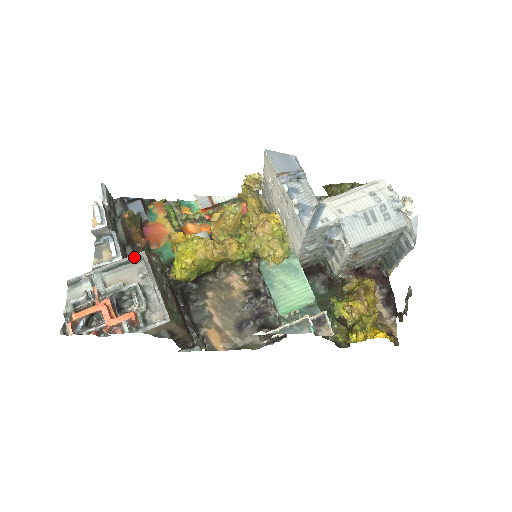
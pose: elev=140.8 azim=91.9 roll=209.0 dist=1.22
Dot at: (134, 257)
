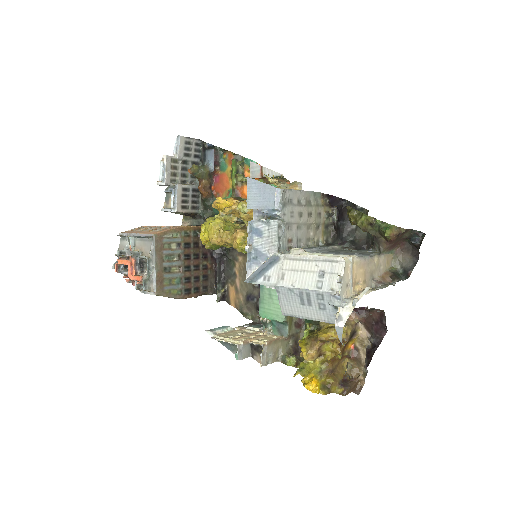
Dot at: (149, 236)
